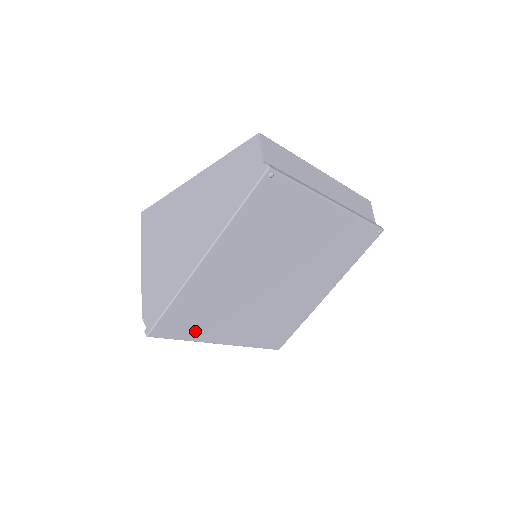
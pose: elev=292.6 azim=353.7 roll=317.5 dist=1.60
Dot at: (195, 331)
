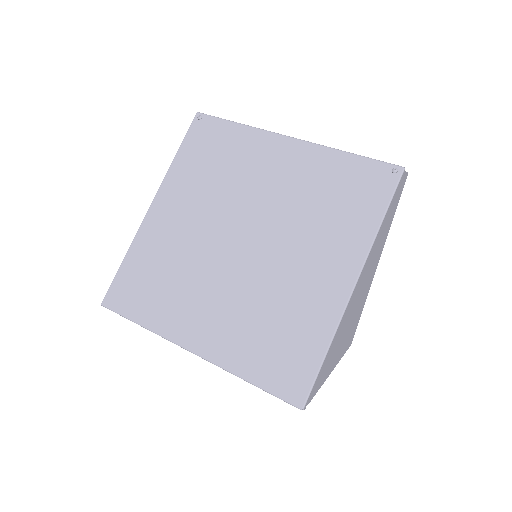
Dot at: (152, 312)
